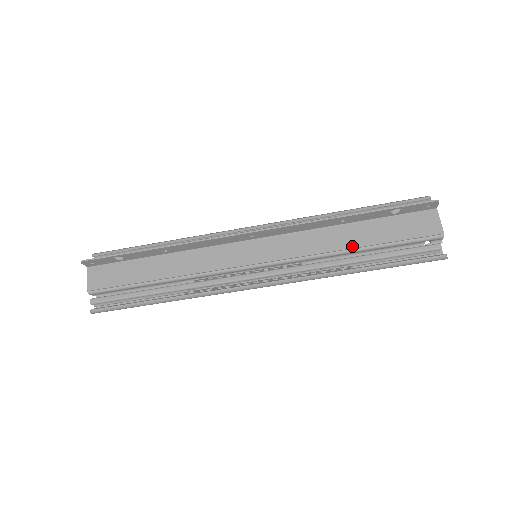
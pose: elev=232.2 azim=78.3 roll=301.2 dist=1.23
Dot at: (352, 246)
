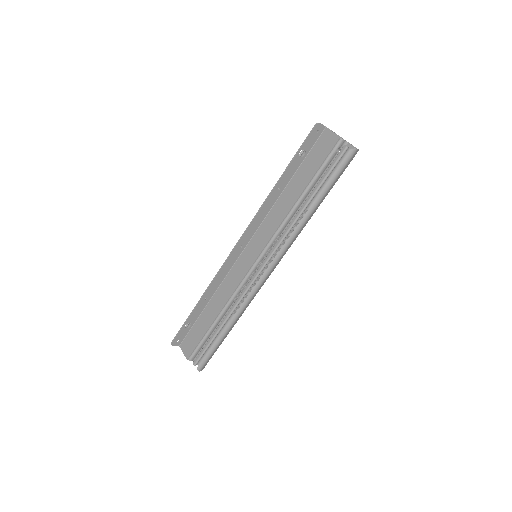
Dot at: (296, 198)
